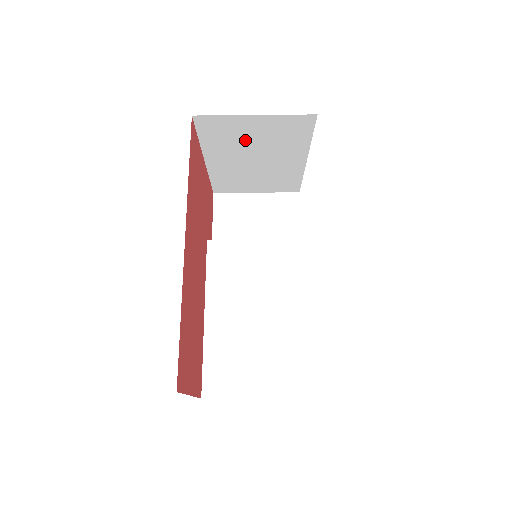
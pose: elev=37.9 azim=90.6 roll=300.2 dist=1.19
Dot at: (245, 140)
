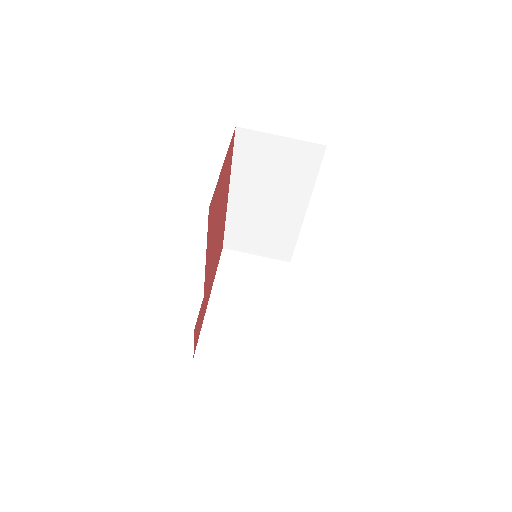
Dot at: (245, 279)
